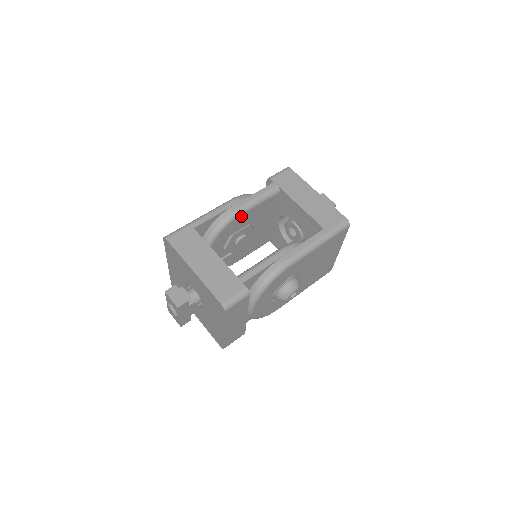
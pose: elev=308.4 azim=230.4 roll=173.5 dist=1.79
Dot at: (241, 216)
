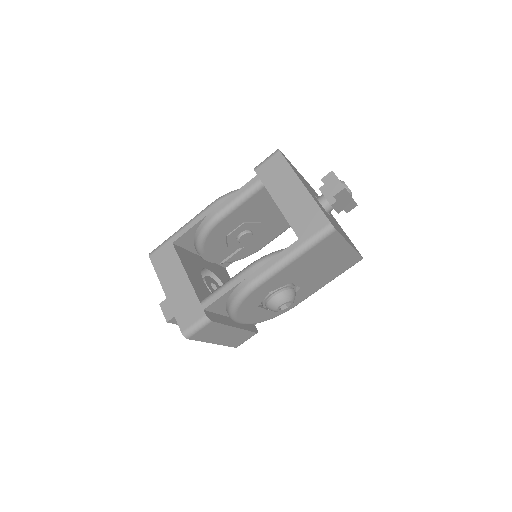
Dot at: (222, 222)
